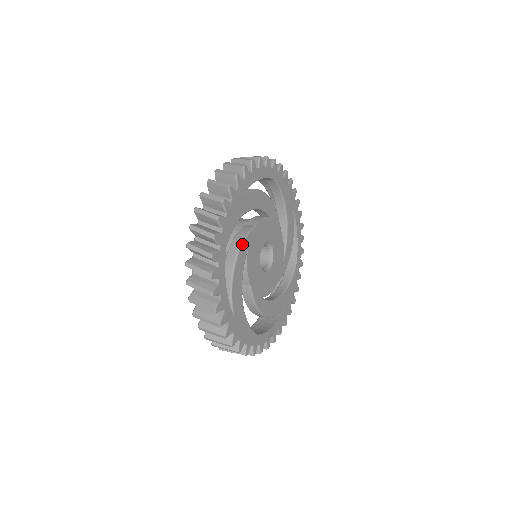
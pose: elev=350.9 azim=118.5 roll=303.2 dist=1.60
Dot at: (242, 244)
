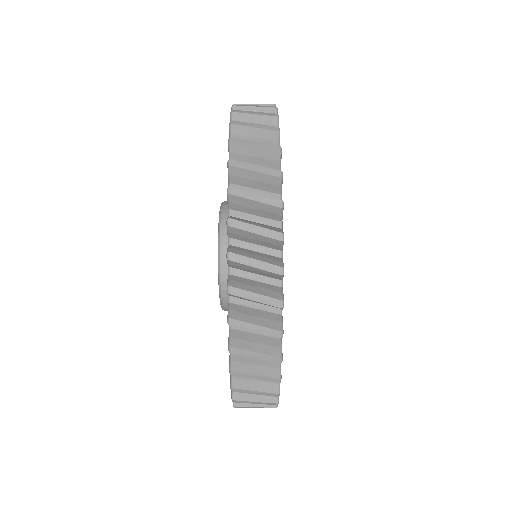
Dot at: occluded
